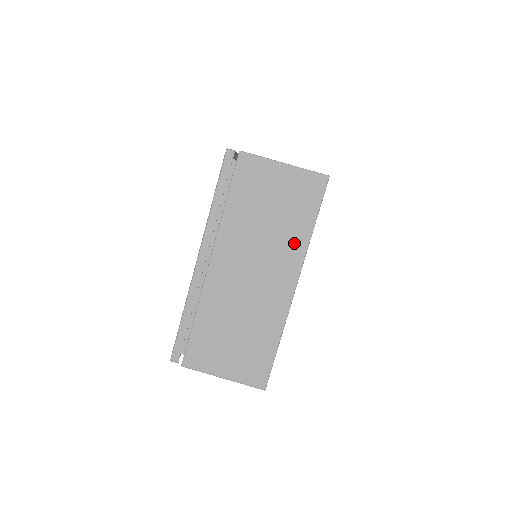
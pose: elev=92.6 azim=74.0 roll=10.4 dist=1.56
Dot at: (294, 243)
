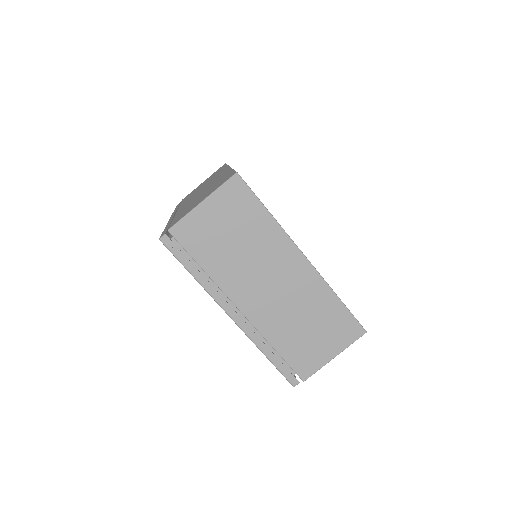
Dot at: (270, 236)
